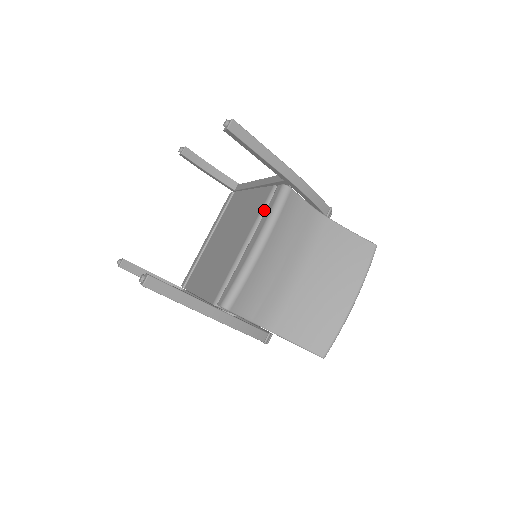
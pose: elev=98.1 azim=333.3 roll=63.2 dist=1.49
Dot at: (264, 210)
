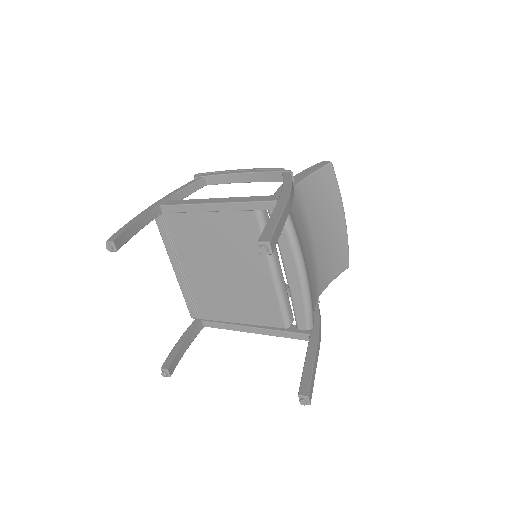
Dot at: occluded
